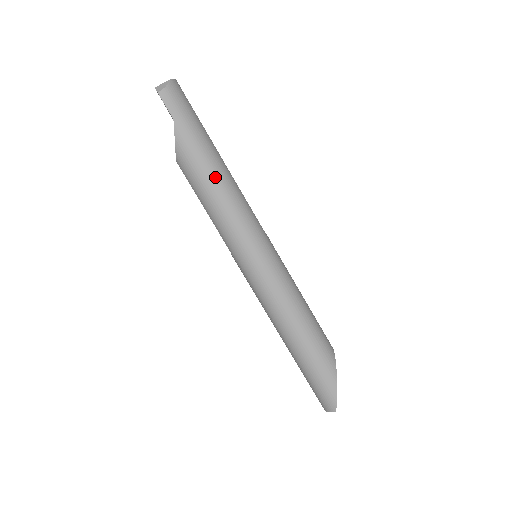
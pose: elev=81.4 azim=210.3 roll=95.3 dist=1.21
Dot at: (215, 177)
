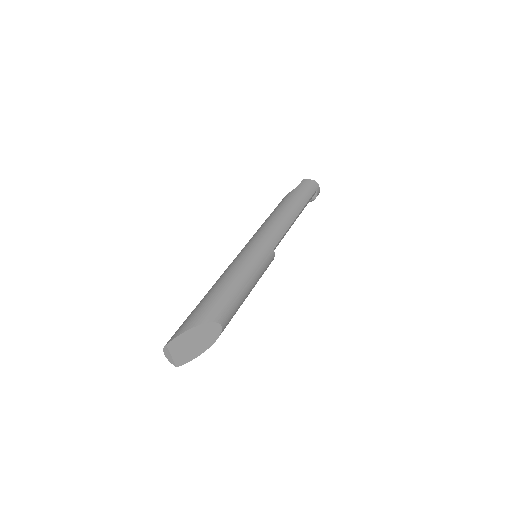
Dot at: (284, 210)
